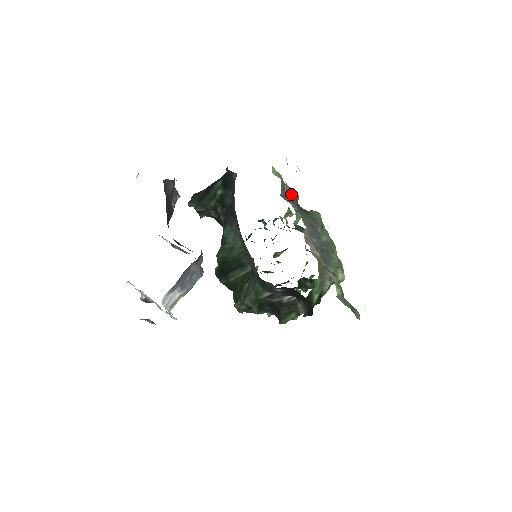
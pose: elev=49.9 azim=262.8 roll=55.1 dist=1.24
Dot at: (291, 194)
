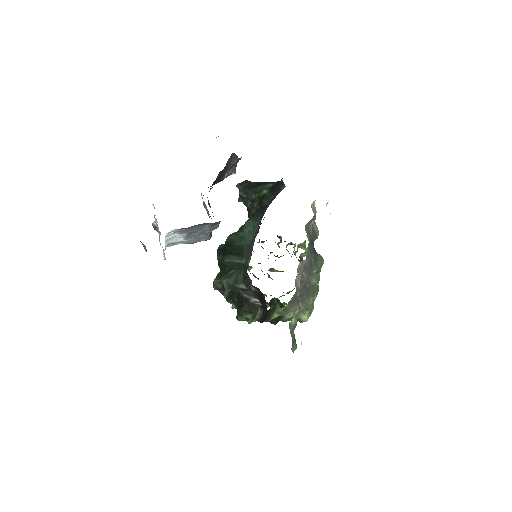
Dot at: (314, 231)
